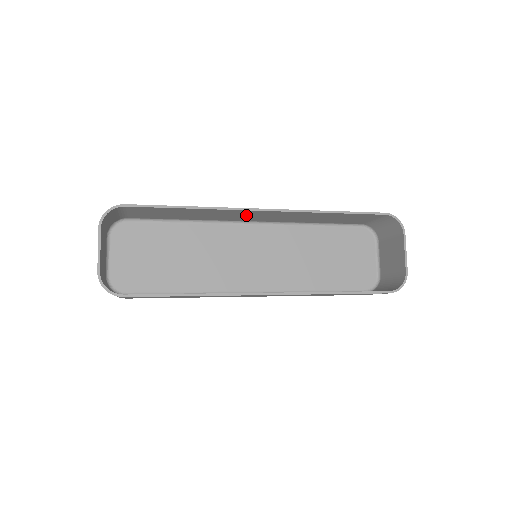
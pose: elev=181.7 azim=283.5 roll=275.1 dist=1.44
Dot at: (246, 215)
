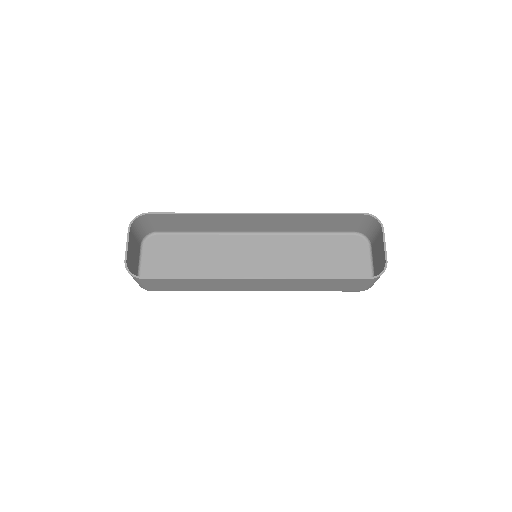
Dot at: (246, 222)
